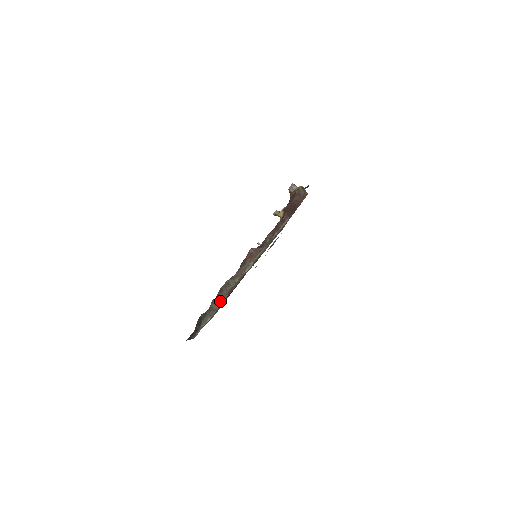
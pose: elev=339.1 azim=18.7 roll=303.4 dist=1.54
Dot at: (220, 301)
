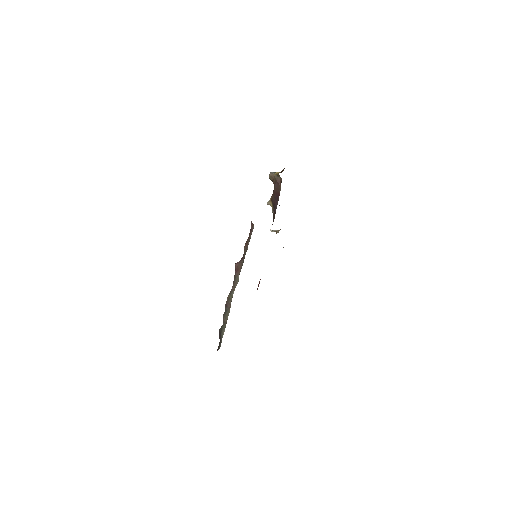
Dot at: (227, 315)
